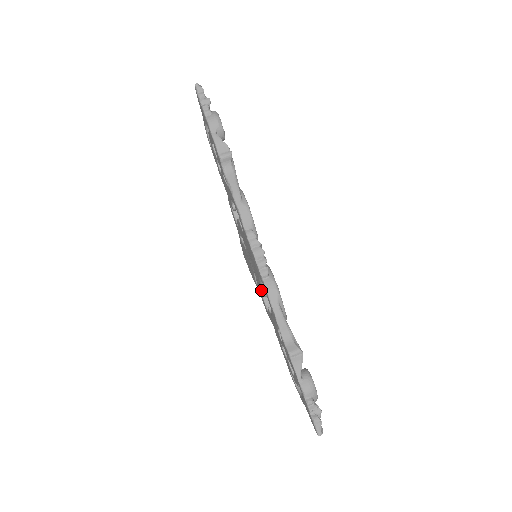
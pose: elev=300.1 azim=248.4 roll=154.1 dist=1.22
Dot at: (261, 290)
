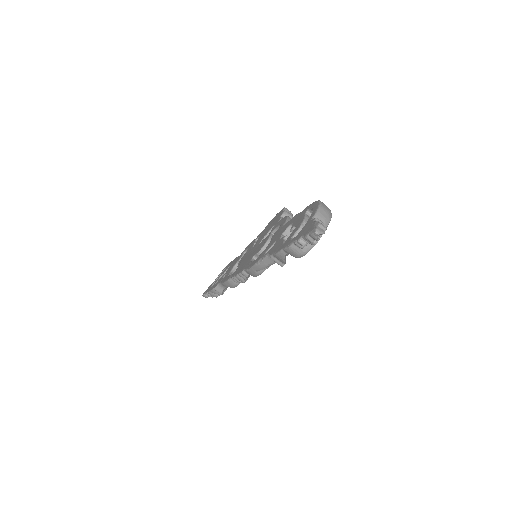
Dot at: (244, 256)
